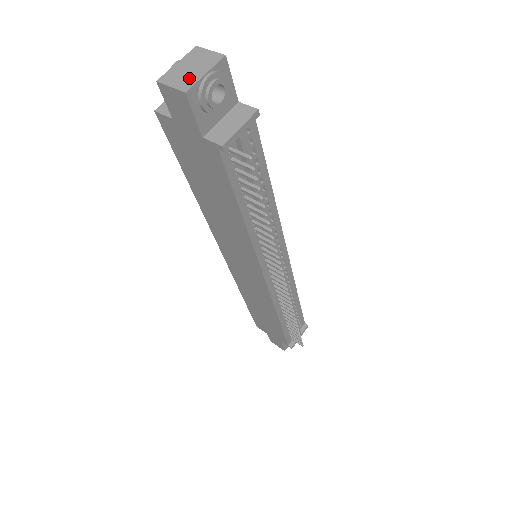
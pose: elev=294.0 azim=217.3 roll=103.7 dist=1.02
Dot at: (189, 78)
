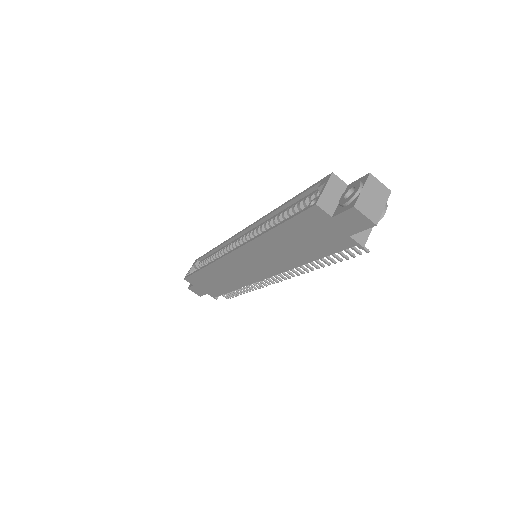
Dot at: (375, 210)
